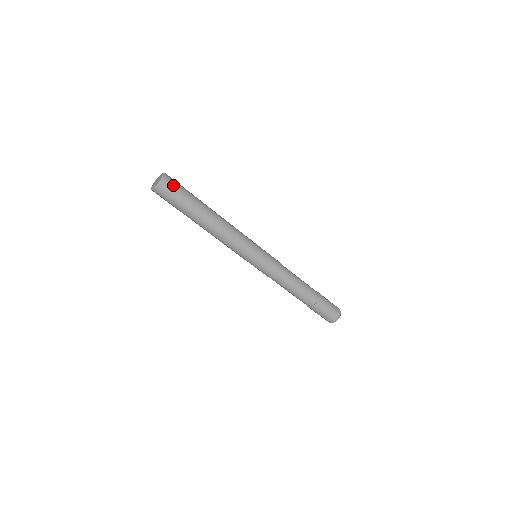
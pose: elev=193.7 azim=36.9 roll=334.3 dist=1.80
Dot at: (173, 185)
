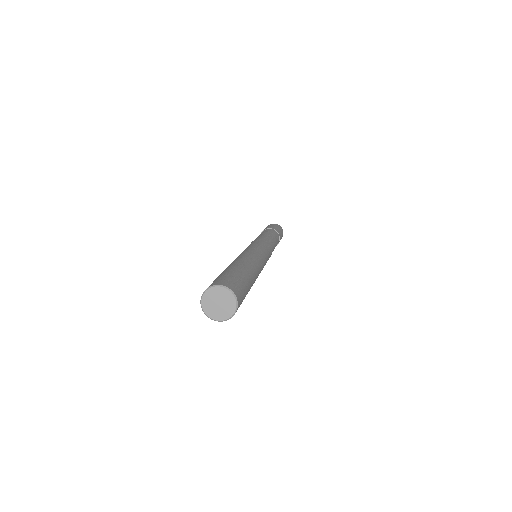
Dot at: (242, 296)
